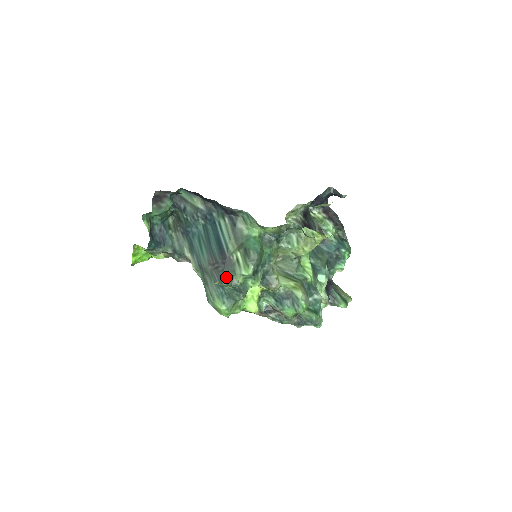
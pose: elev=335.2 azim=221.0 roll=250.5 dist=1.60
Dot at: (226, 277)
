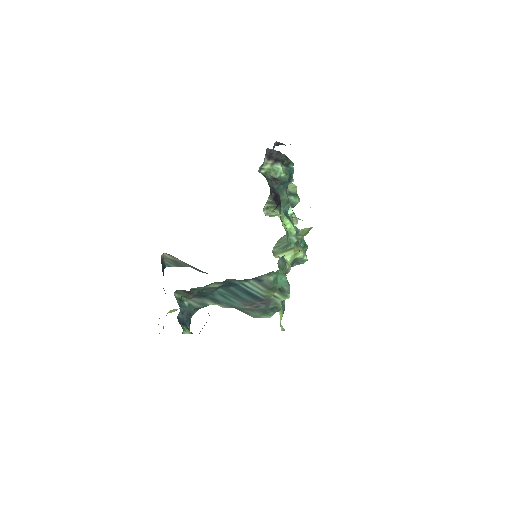
Dot at: (272, 310)
